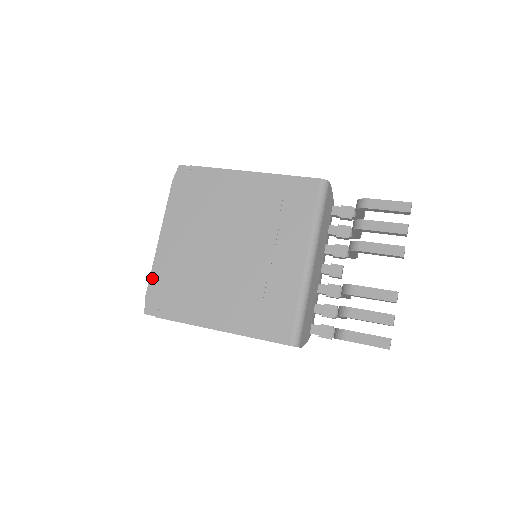
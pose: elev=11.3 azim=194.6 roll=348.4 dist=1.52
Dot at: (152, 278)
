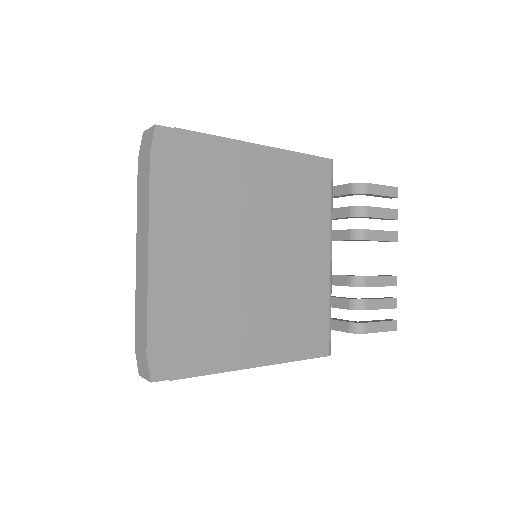
Dot at: (152, 323)
